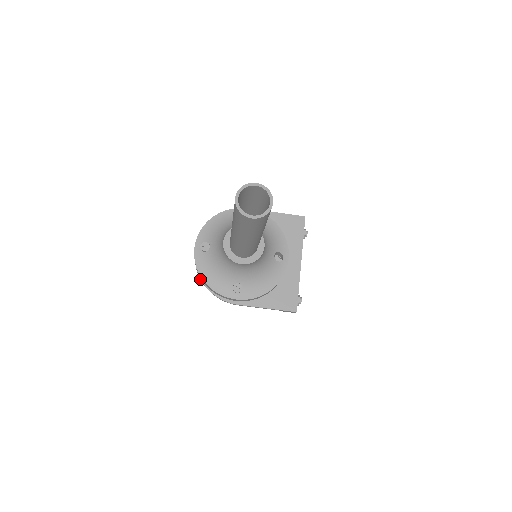
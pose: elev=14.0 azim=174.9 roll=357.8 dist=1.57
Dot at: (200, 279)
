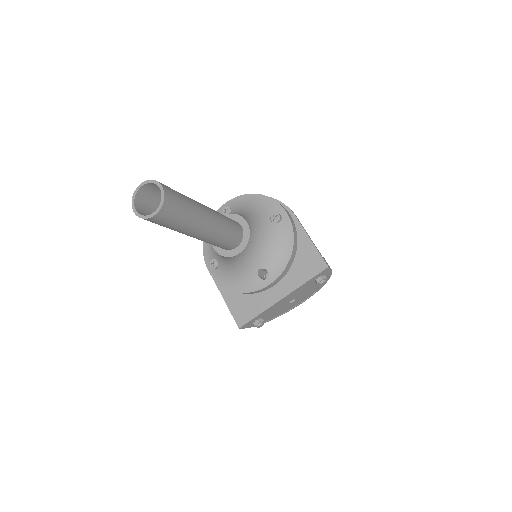
Dot at: occluded
